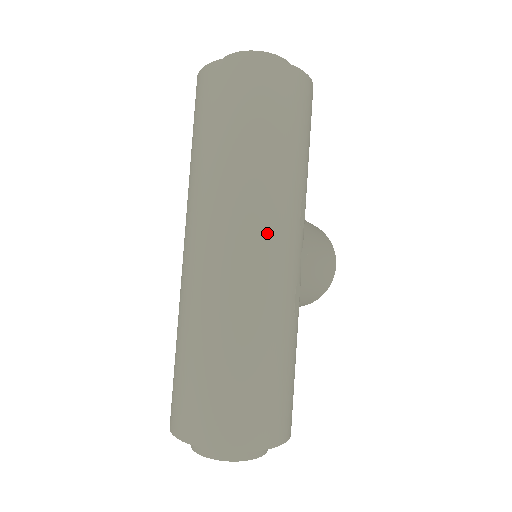
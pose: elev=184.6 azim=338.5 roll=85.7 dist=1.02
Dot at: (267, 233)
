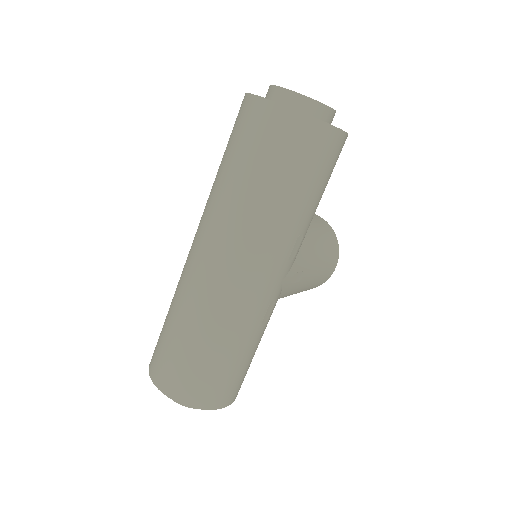
Dot at: (254, 263)
